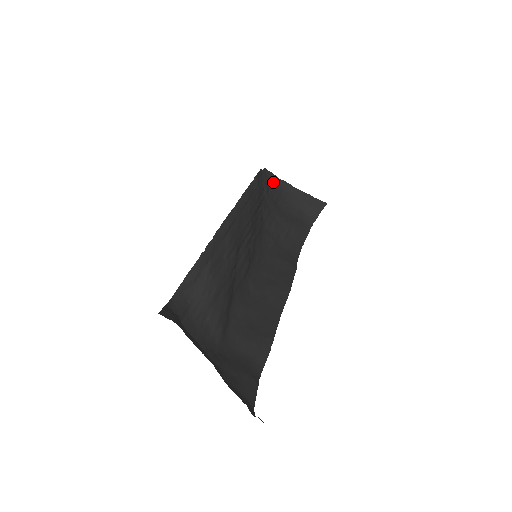
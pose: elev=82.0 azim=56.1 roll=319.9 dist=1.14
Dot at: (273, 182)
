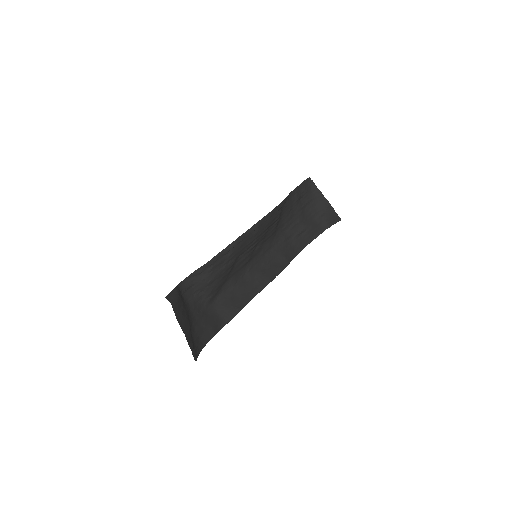
Dot at: (310, 190)
